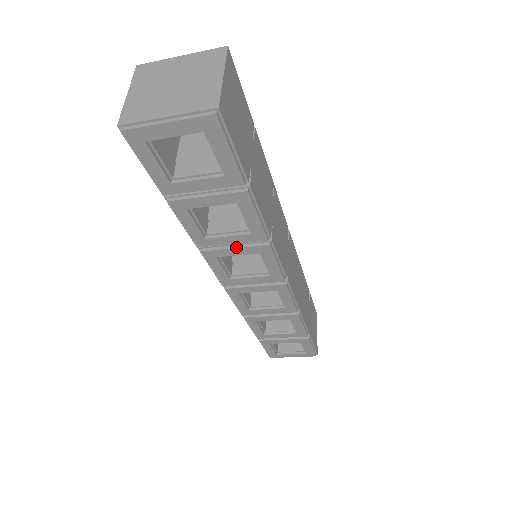
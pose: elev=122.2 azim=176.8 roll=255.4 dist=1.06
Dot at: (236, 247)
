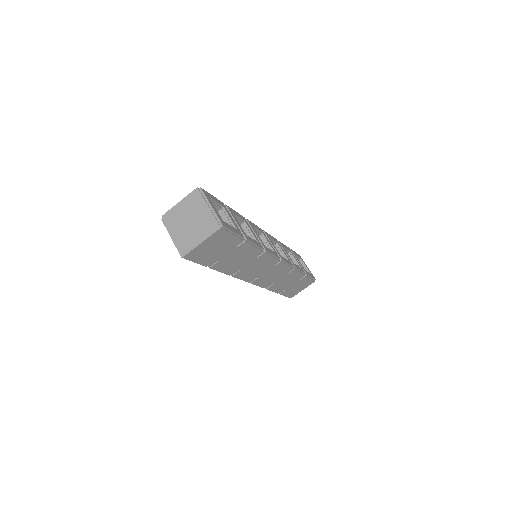
Dot at: occluded
